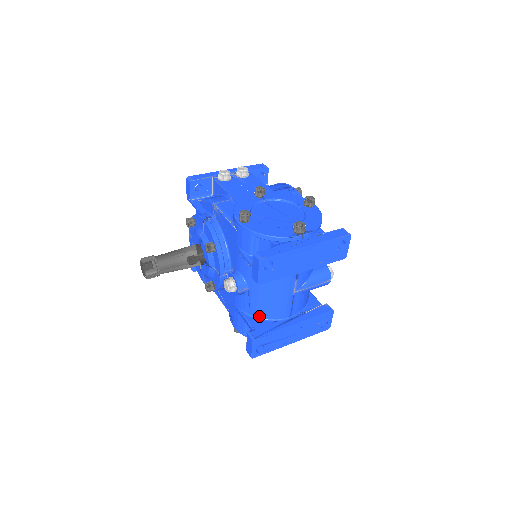
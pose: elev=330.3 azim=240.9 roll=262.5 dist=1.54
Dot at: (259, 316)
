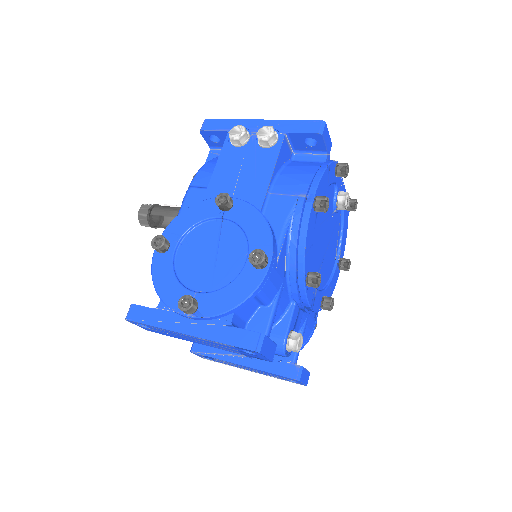
Dot at: occluded
